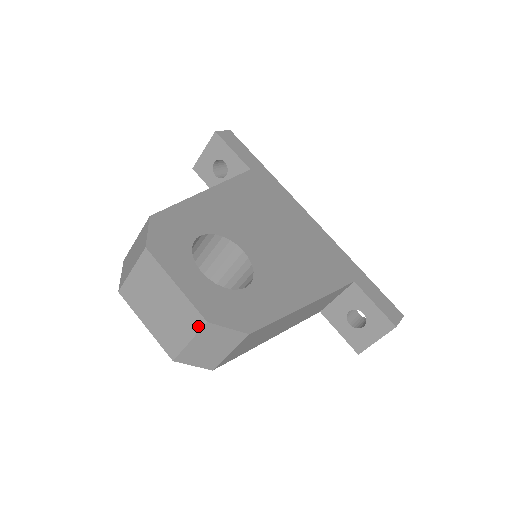
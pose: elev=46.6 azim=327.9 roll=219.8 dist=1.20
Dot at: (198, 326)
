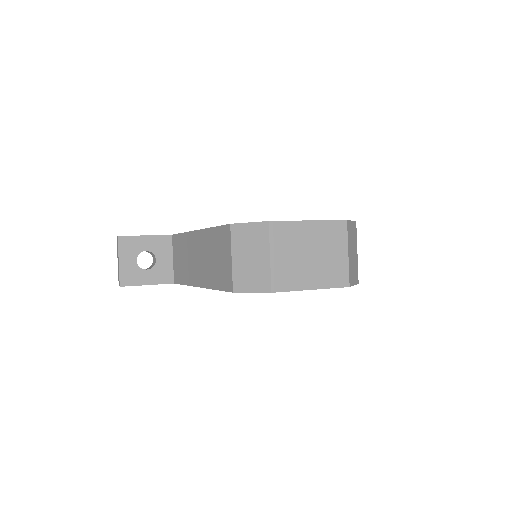
Dot at: (344, 231)
